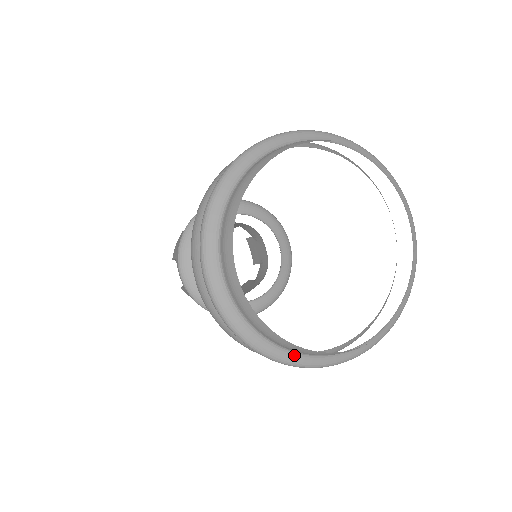
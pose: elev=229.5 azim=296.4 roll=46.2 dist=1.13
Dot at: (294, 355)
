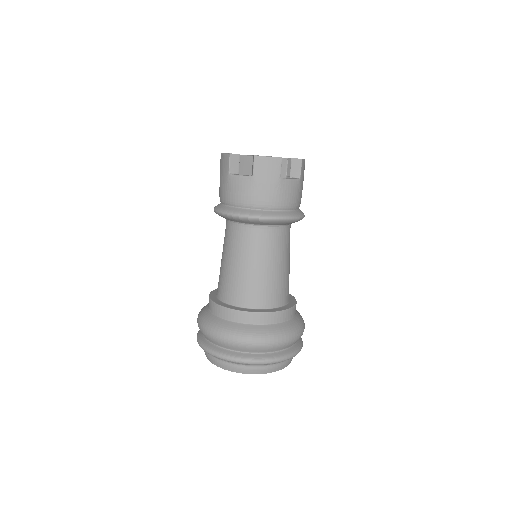
Dot at: occluded
